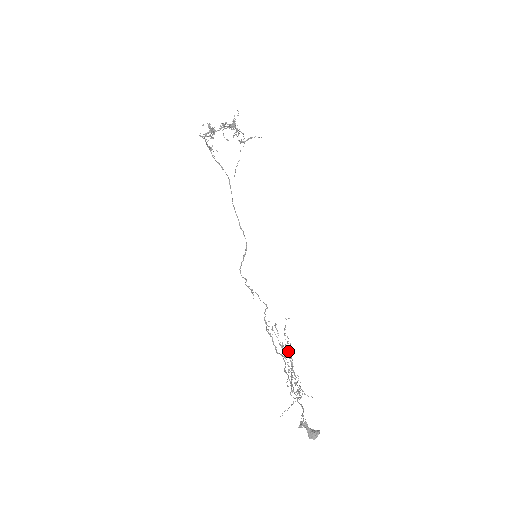
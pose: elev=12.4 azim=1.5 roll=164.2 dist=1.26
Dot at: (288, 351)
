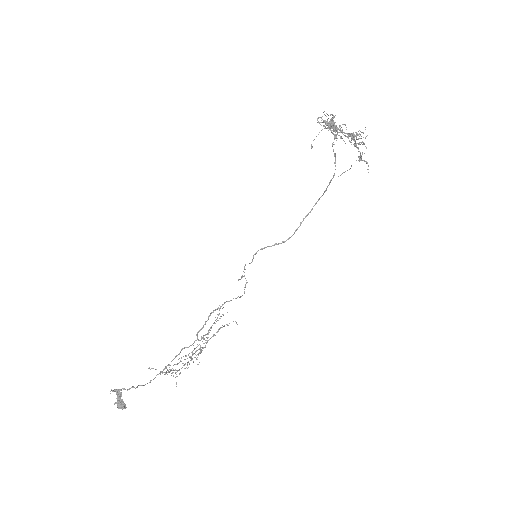
Dot at: (207, 340)
